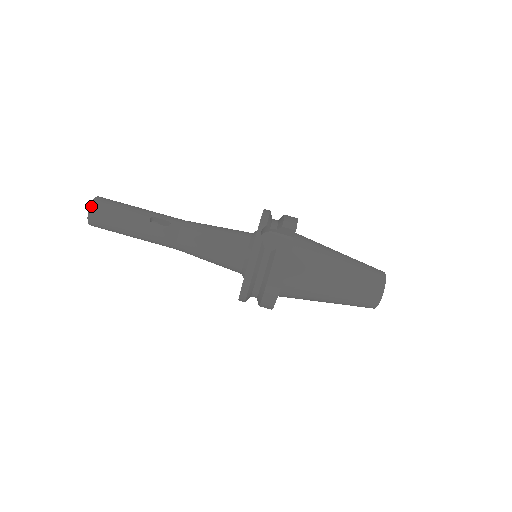
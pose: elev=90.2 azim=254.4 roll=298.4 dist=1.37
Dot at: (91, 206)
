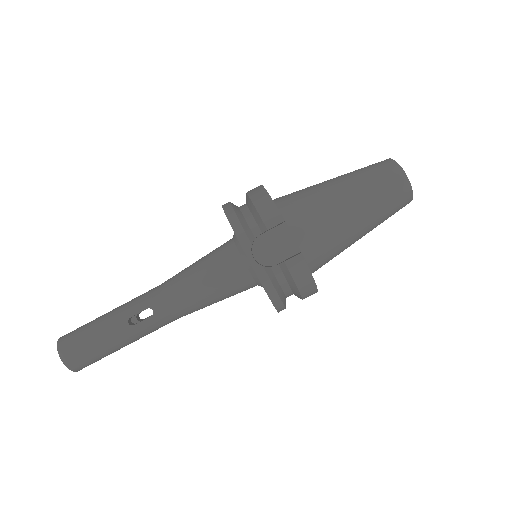
Dot at: (64, 363)
